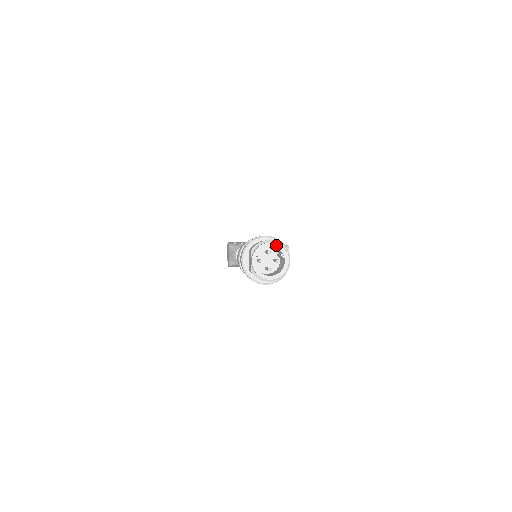
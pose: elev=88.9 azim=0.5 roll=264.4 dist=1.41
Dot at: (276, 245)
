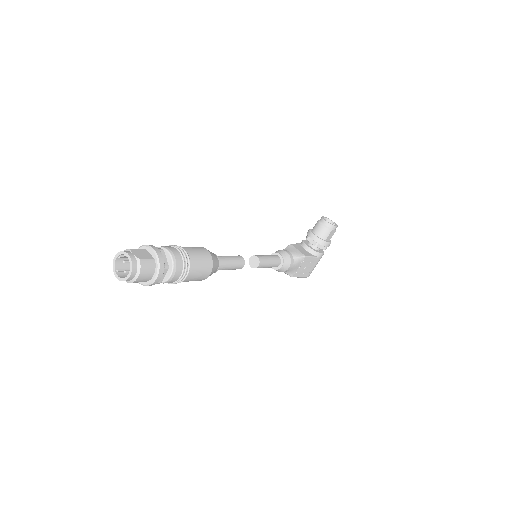
Dot at: (117, 255)
